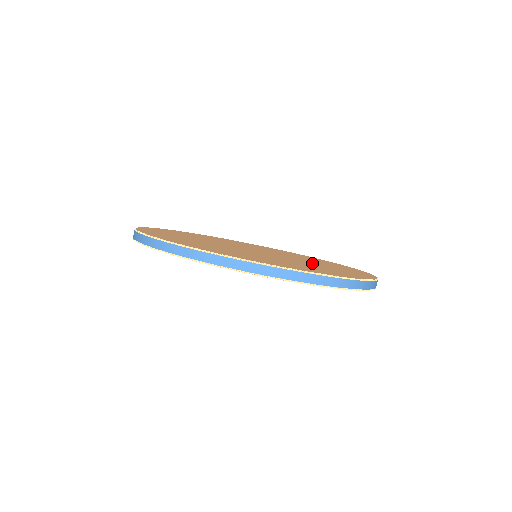
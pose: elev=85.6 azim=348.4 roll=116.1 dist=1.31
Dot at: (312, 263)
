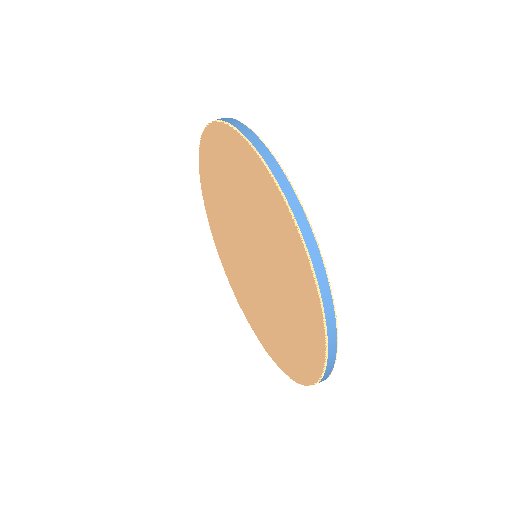
Dot at: occluded
